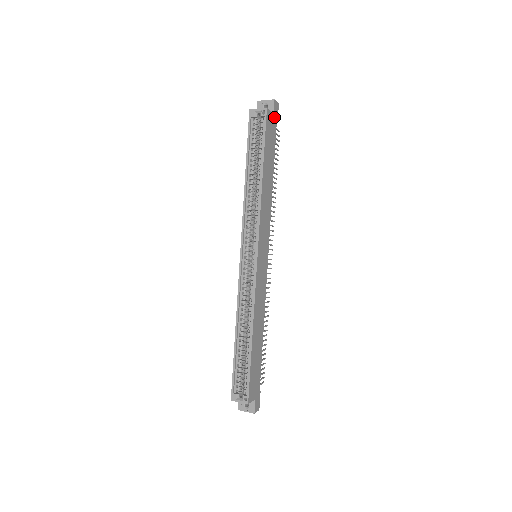
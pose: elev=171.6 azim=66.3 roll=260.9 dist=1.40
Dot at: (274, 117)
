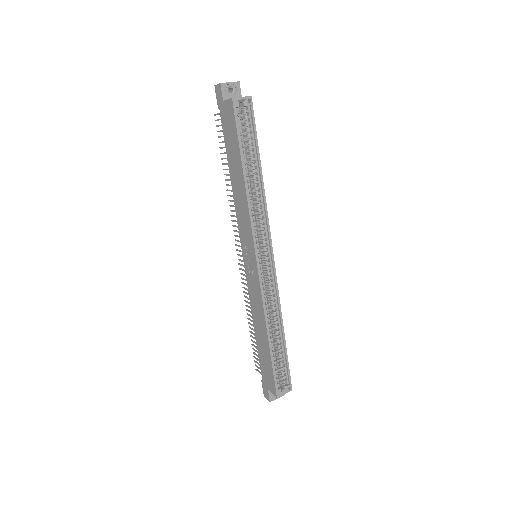
Dot at: occluded
